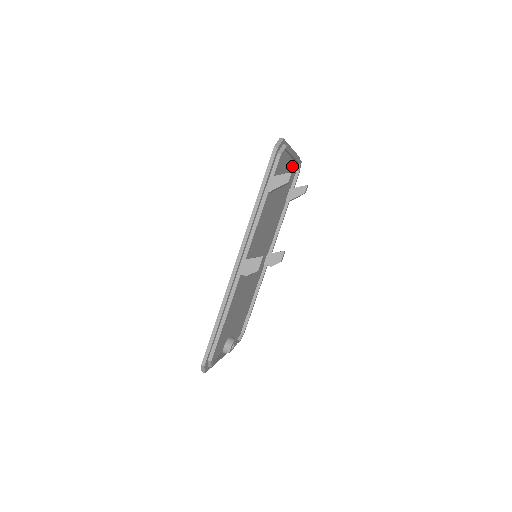
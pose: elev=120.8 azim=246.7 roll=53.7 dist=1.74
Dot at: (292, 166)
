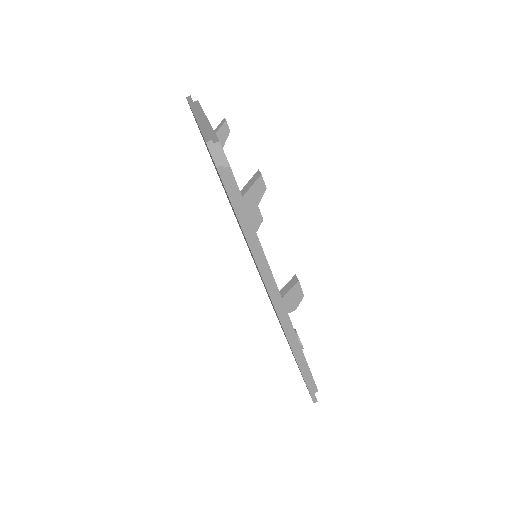
Dot at: occluded
